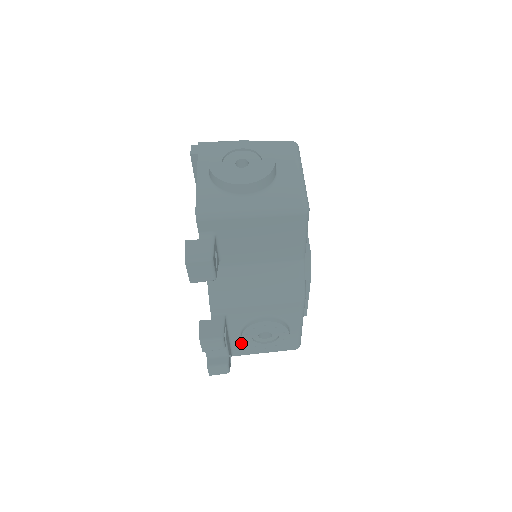
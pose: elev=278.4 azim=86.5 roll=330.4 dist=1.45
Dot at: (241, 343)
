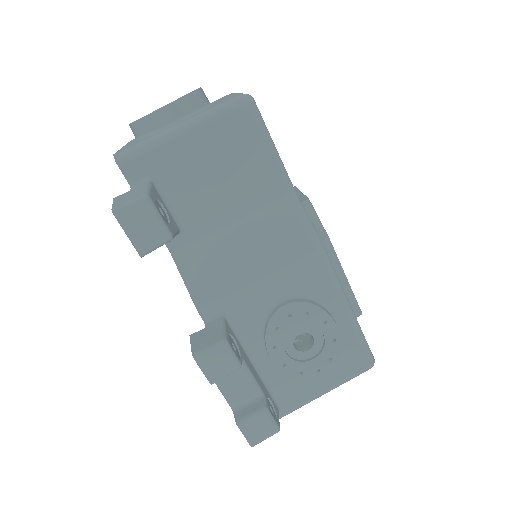
Dot at: (280, 378)
